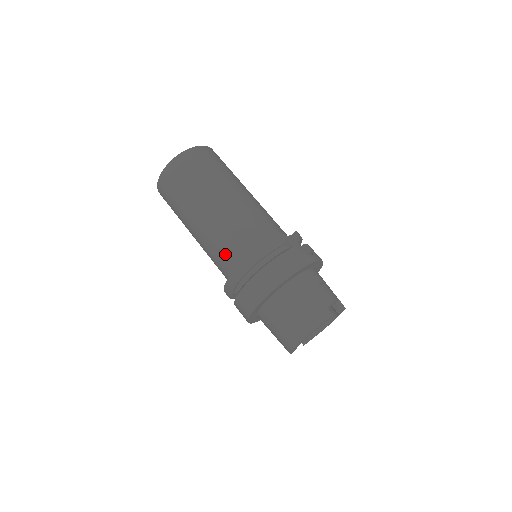
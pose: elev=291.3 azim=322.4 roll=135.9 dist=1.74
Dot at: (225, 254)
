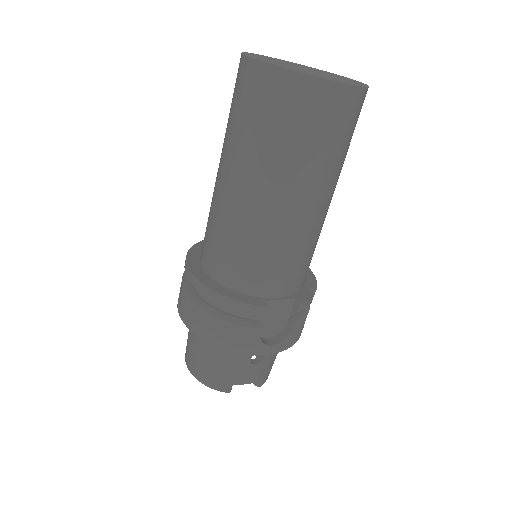
Dot at: (208, 239)
